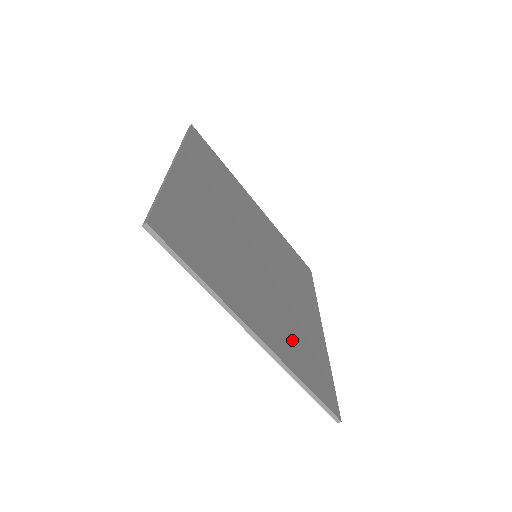
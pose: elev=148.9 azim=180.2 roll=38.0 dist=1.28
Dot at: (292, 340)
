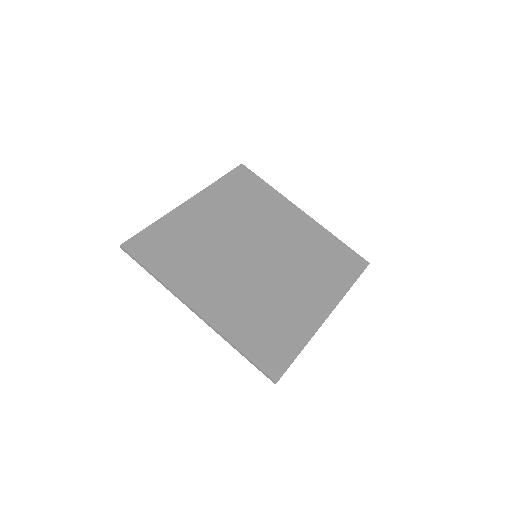
Dot at: (250, 318)
